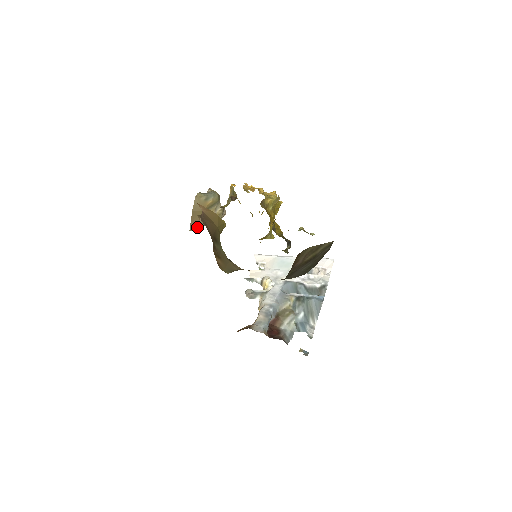
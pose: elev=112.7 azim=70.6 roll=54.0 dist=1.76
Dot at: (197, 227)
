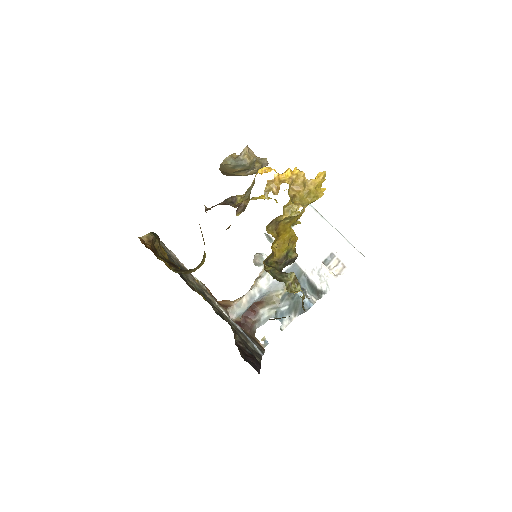
Dot at: (229, 175)
